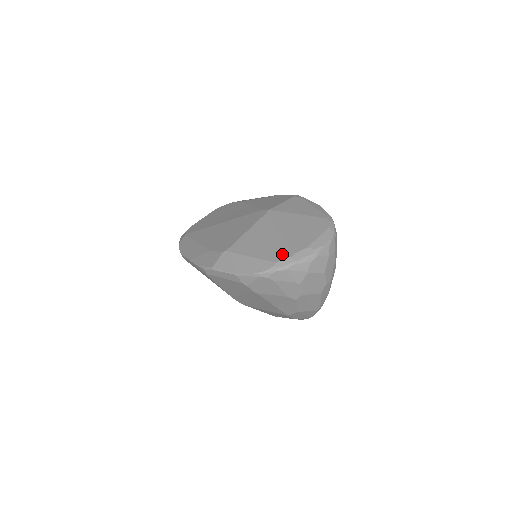
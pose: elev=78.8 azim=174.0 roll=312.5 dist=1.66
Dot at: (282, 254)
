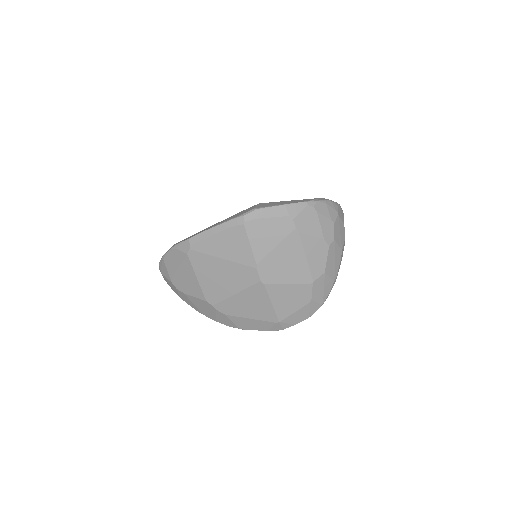
Dot at: occluded
